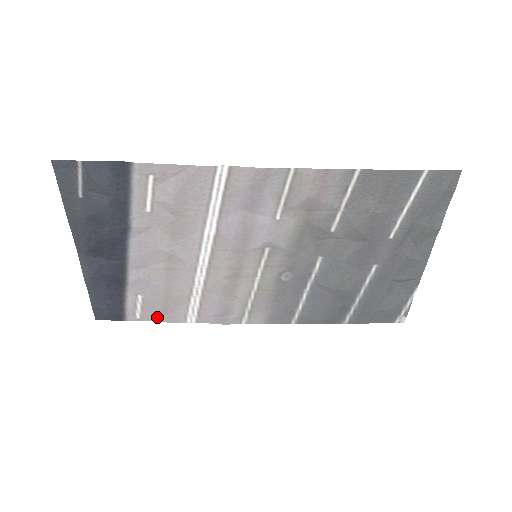
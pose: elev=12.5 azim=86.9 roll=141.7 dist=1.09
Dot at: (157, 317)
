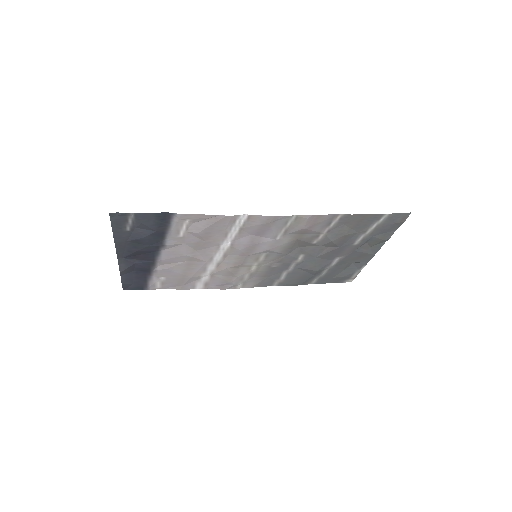
Dot at: (172, 287)
